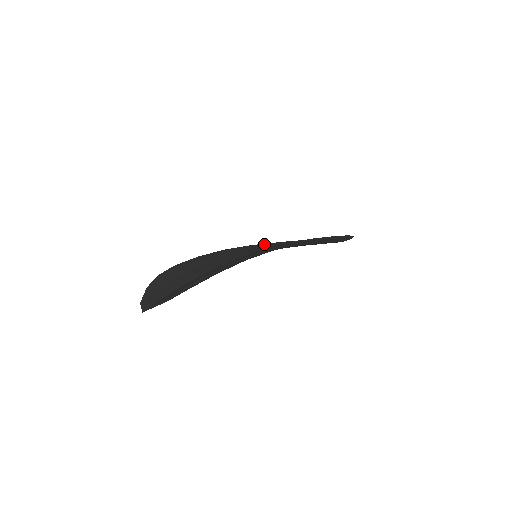
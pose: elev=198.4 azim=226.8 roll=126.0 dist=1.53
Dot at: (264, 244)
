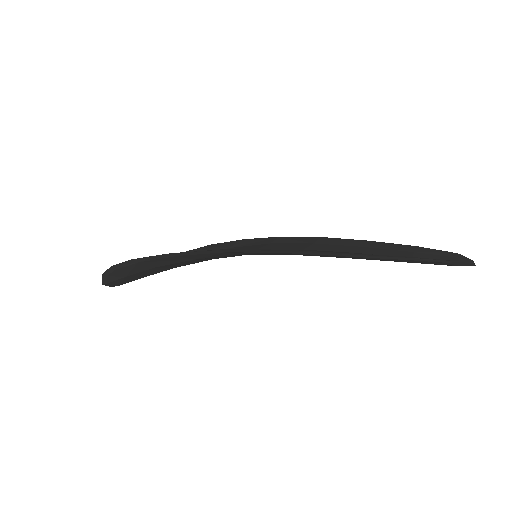
Dot at: (330, 240)
